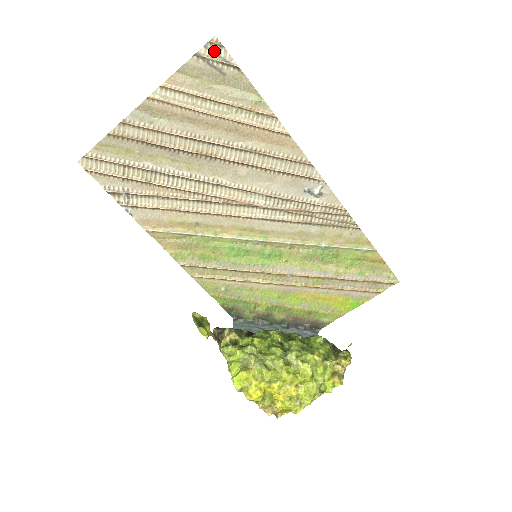
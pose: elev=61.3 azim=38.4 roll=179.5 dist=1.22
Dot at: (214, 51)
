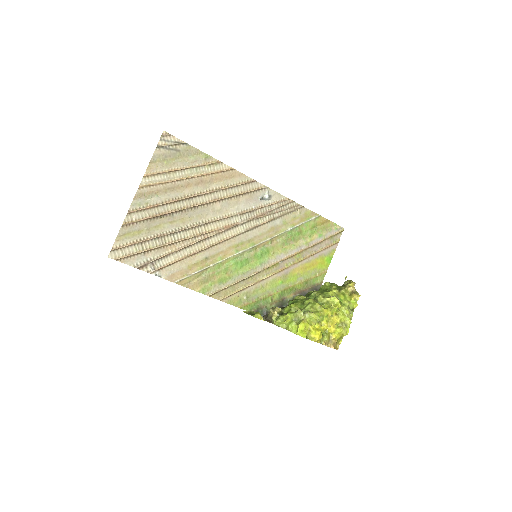
Dot at: (167, 140)
